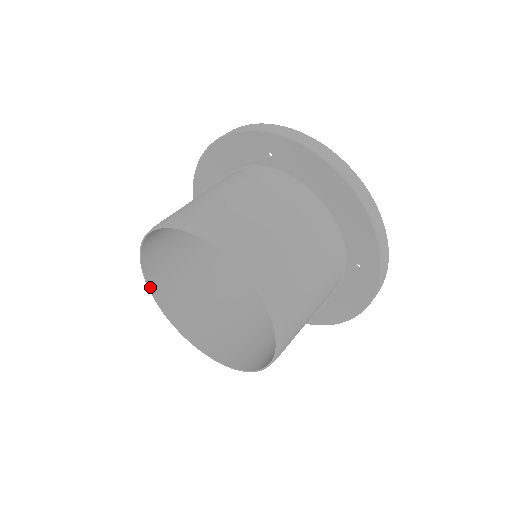
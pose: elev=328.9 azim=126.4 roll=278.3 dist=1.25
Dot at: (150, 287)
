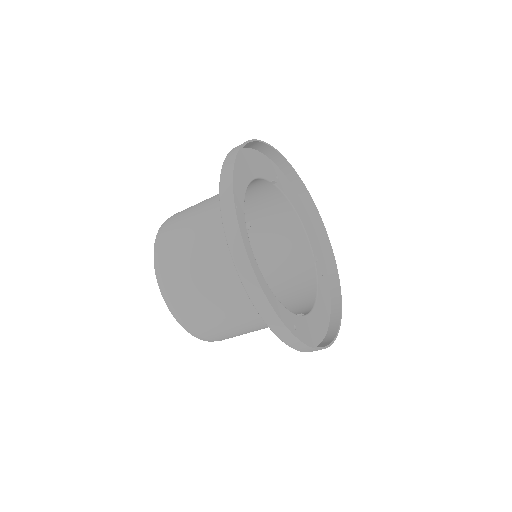
Dot at: occluded
